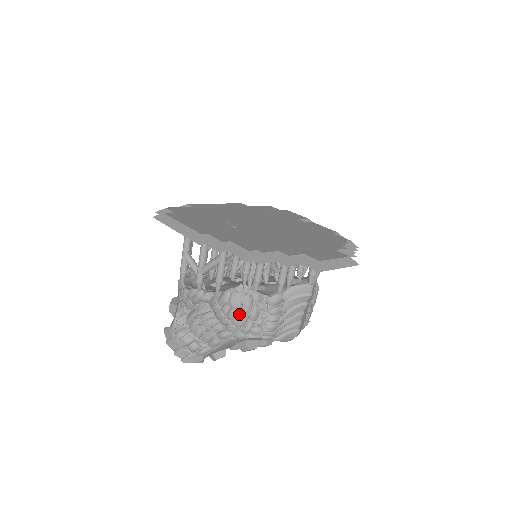
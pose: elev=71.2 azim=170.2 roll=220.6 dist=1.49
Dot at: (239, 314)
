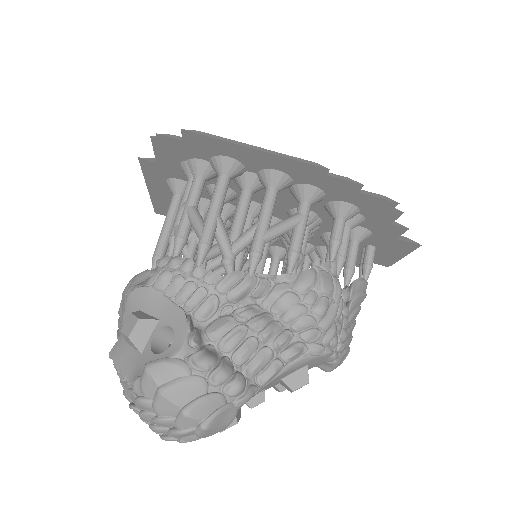
Dot at: (328, 307)
